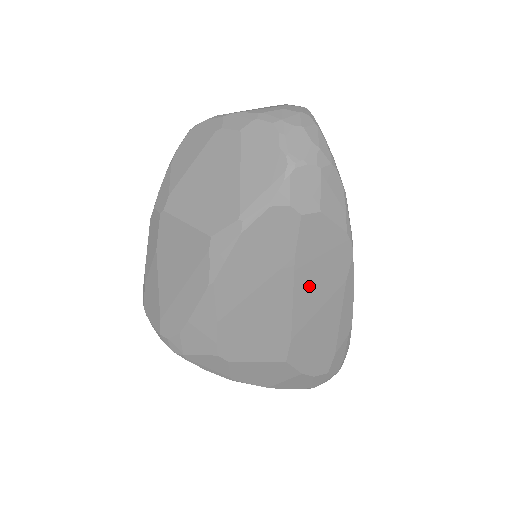
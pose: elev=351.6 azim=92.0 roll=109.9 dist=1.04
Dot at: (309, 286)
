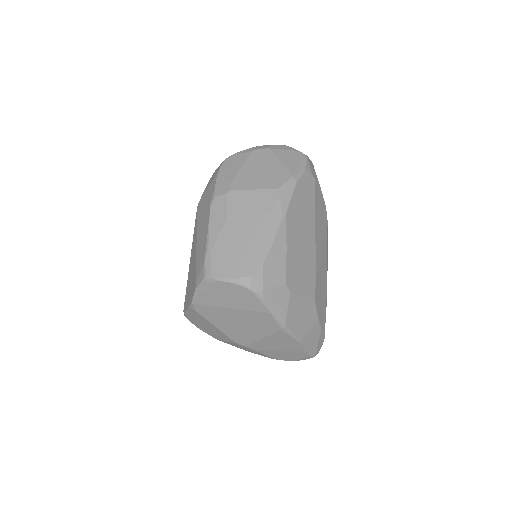
Dot at: (319, 234)
